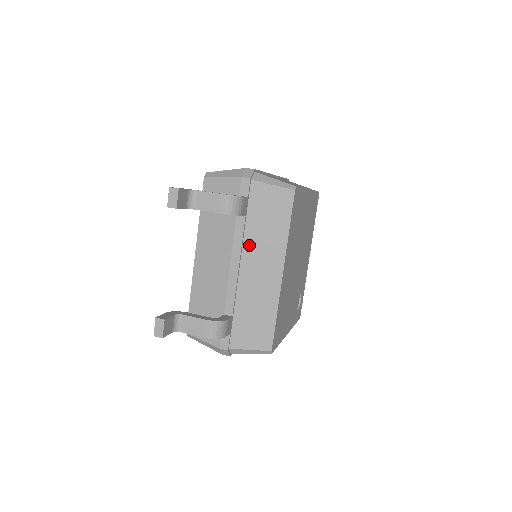
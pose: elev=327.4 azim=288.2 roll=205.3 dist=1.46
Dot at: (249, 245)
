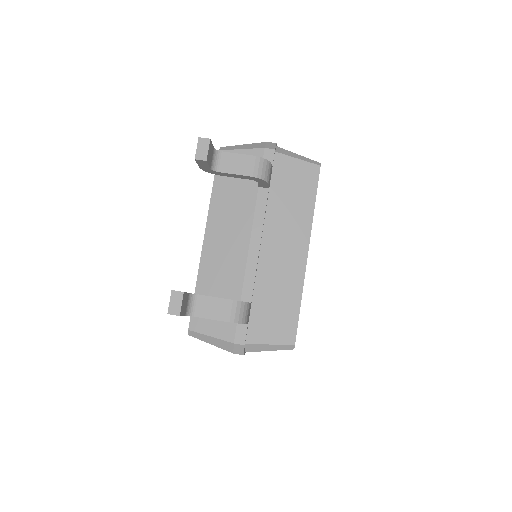
Dot at: (271, 221)
